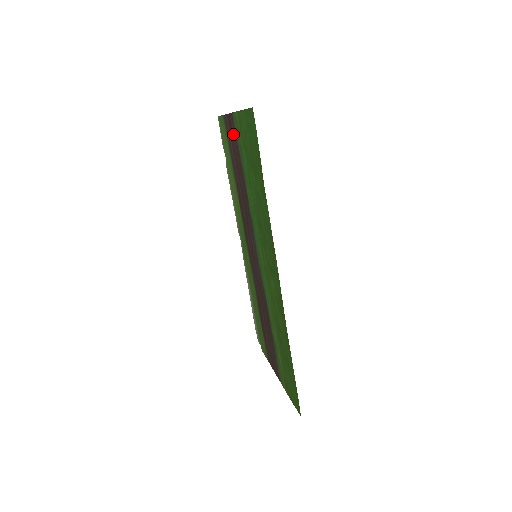
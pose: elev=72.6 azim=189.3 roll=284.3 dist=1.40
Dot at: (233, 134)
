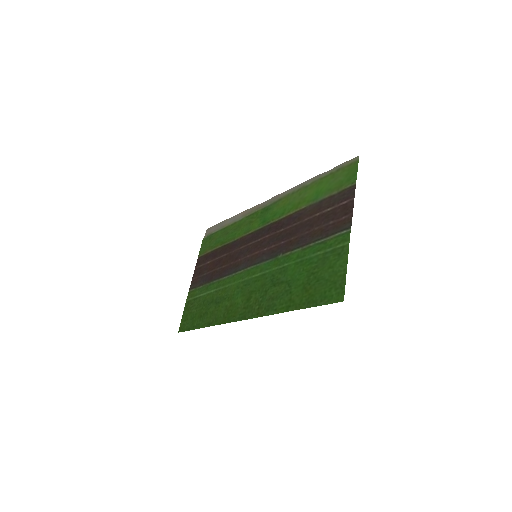
Dot at: (338, 218)
